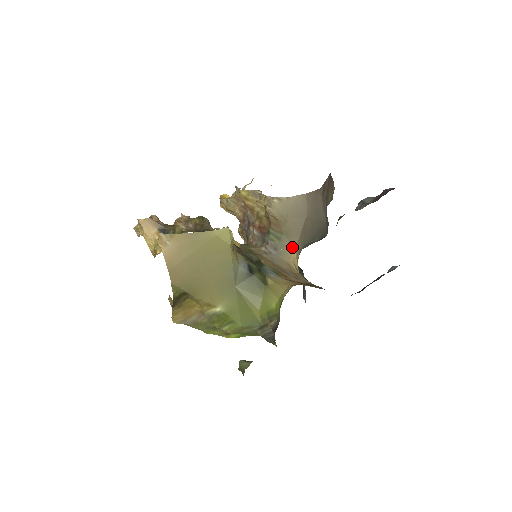
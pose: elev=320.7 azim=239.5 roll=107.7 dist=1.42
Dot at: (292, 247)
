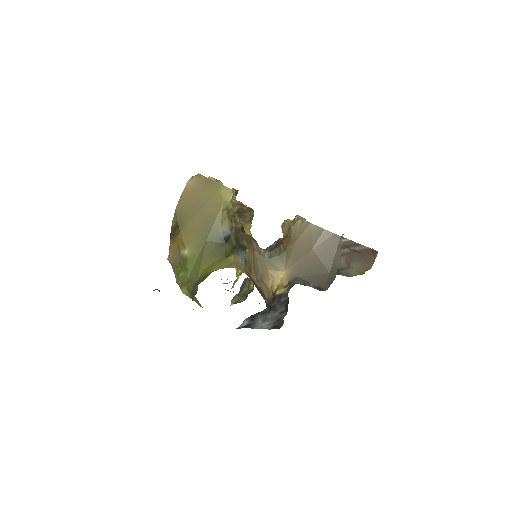
Dot at: (284, 267)
